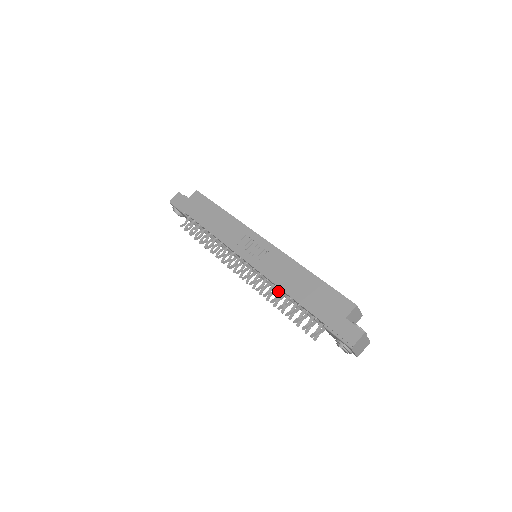
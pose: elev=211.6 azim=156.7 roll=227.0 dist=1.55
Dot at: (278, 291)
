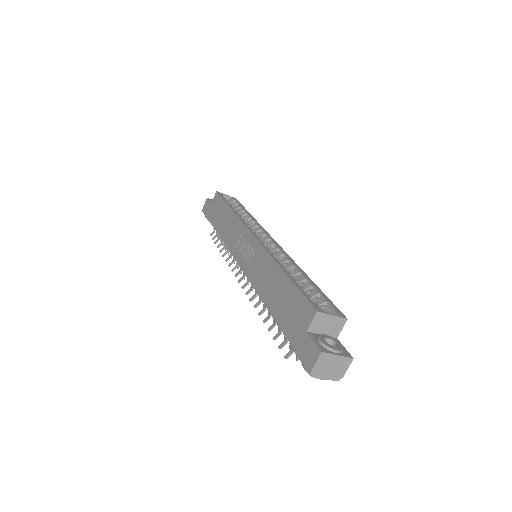
Dot at: occluded
